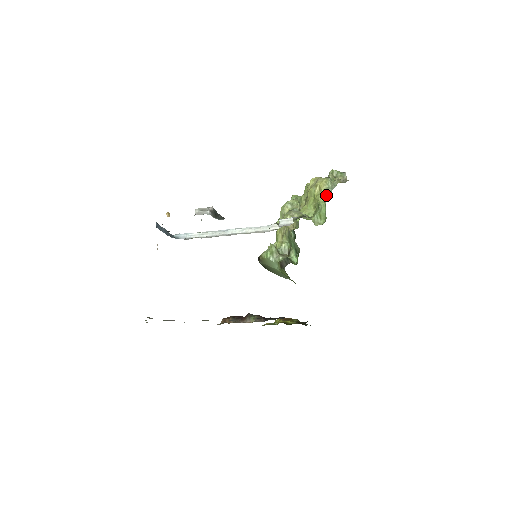
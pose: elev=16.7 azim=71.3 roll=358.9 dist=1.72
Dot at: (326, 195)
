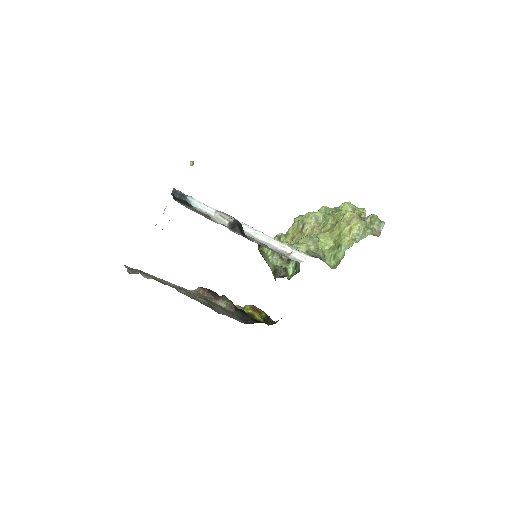
Dot at: (352, 242)
